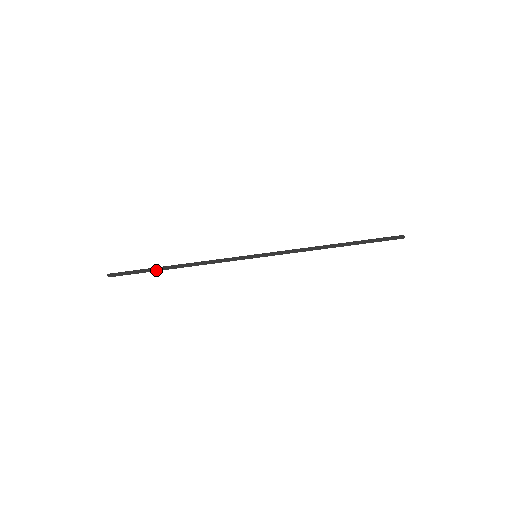
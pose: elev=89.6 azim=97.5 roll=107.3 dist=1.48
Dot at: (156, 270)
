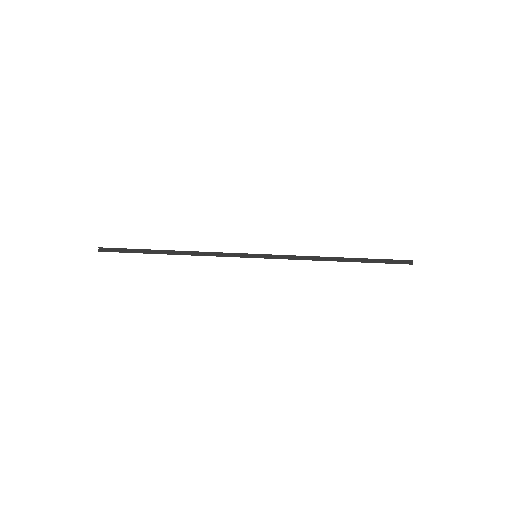
Dot at: (150, 252)
